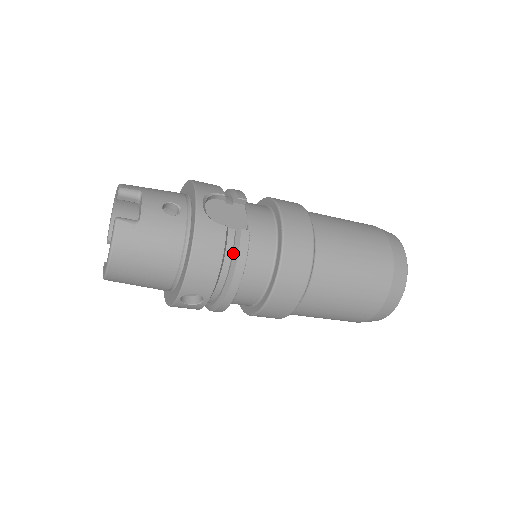
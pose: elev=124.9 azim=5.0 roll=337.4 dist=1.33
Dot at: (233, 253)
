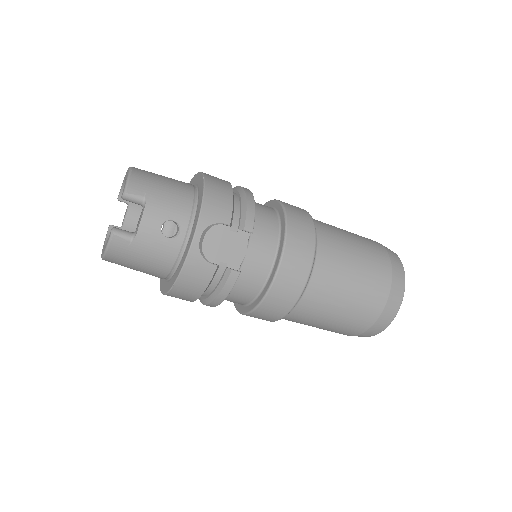
Dot at: (218, 285)
